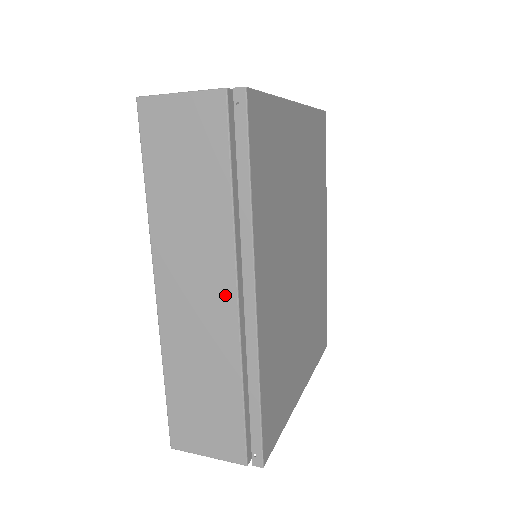
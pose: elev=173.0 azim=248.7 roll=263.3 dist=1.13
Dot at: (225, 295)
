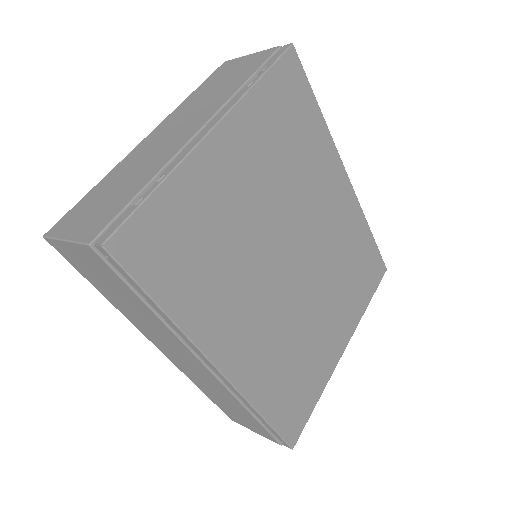
Dot at: (199, 366)
